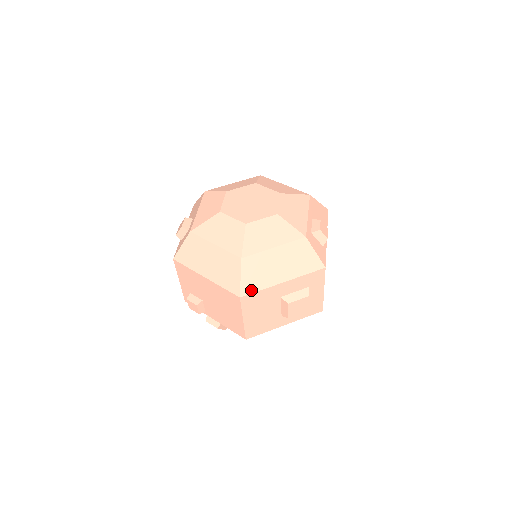
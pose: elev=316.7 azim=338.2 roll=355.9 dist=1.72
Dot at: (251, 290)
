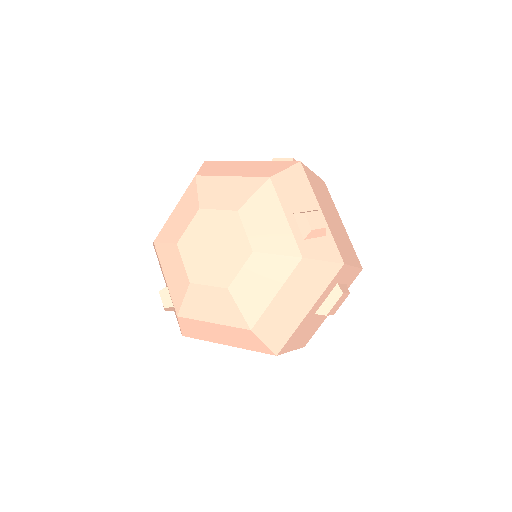
Dot at: (282, 342)
